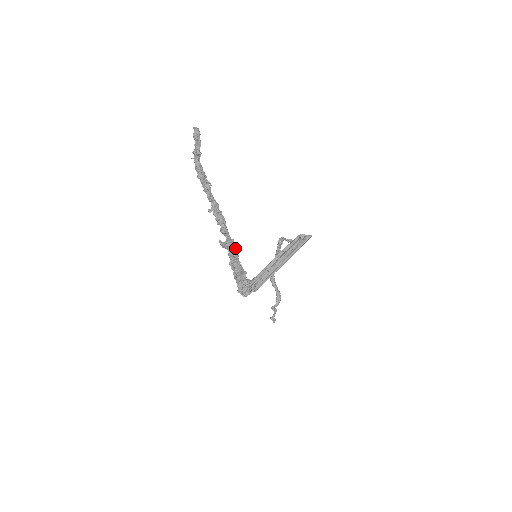
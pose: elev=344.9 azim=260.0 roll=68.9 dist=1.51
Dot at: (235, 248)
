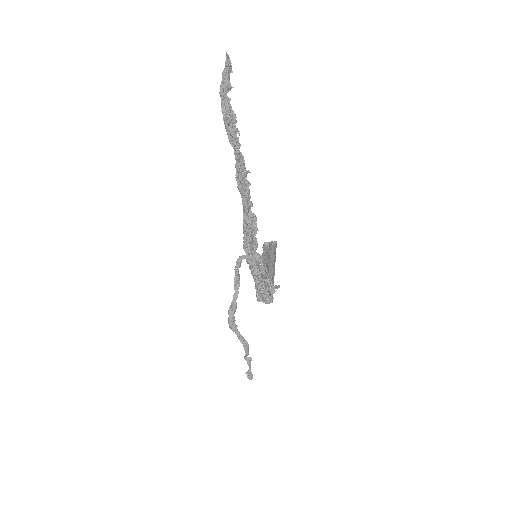
Dot at: occluded
